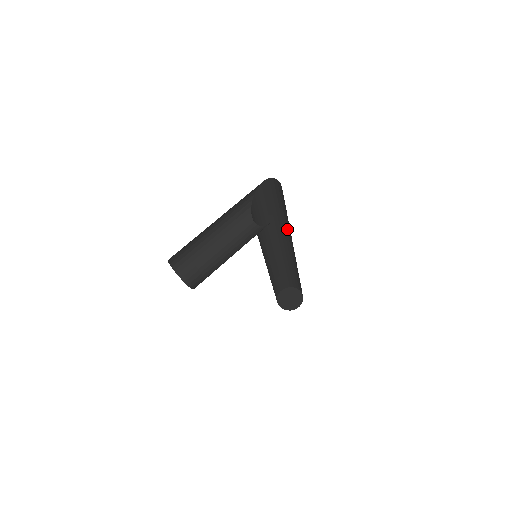
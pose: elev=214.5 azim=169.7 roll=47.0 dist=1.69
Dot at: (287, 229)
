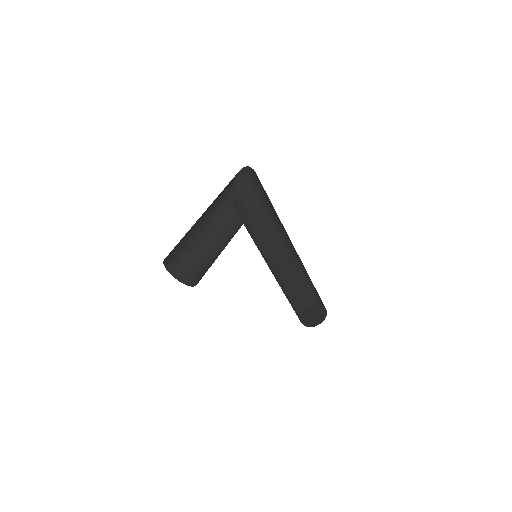
Dot at: (278, 225)
